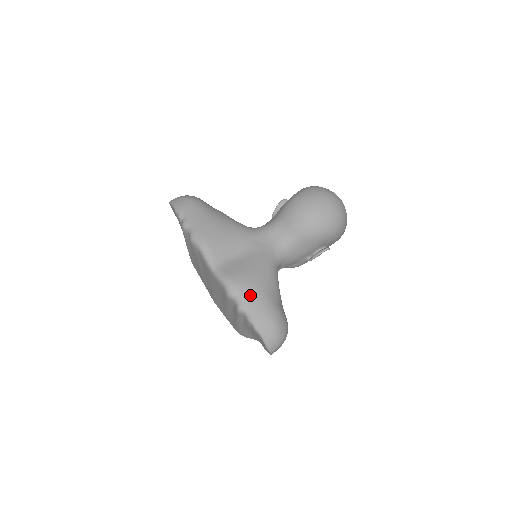
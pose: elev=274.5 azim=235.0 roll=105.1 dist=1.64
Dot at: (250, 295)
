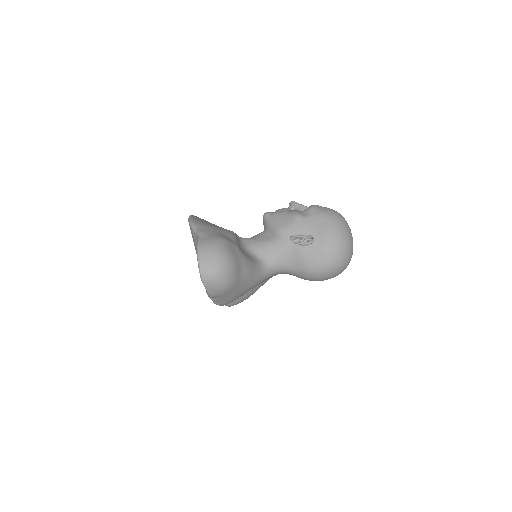
Dot at: occluded
